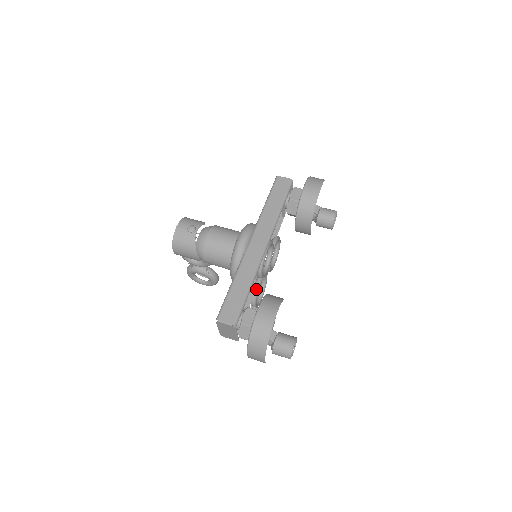
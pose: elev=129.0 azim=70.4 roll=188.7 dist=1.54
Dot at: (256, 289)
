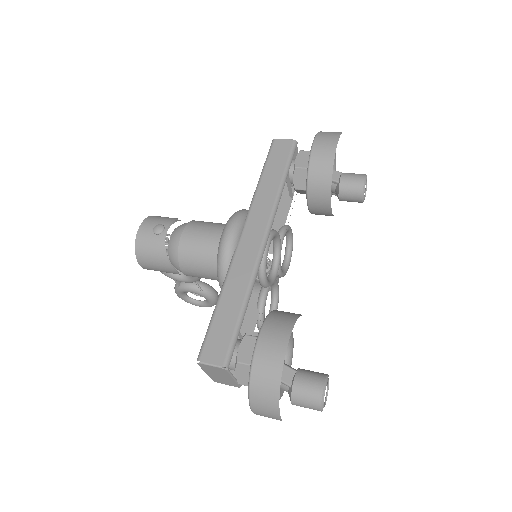
Dot at: (261, 304)
